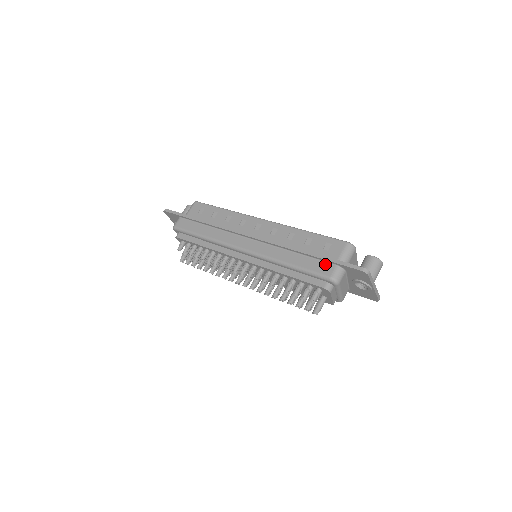
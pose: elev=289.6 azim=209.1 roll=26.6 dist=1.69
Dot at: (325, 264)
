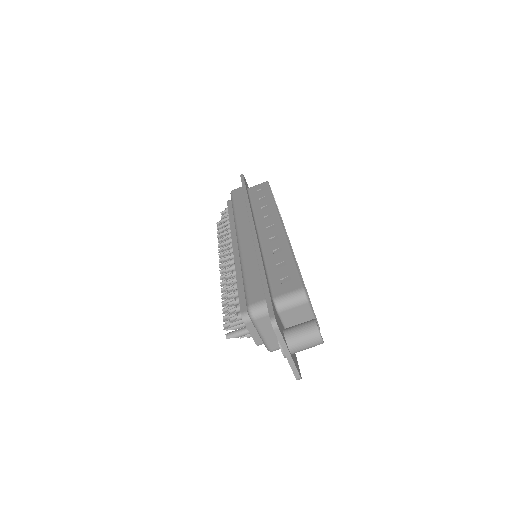
Dot at: (261, 291)
